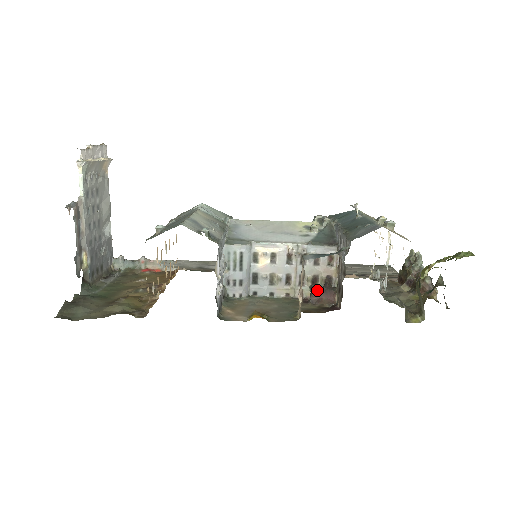
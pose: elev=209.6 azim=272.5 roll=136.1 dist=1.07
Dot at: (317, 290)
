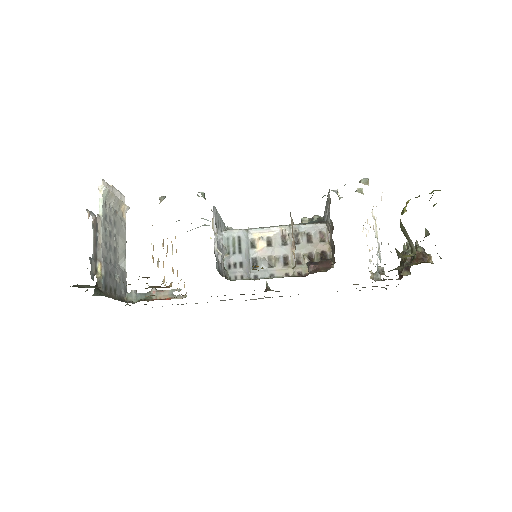
Dot at: (314, 263)
